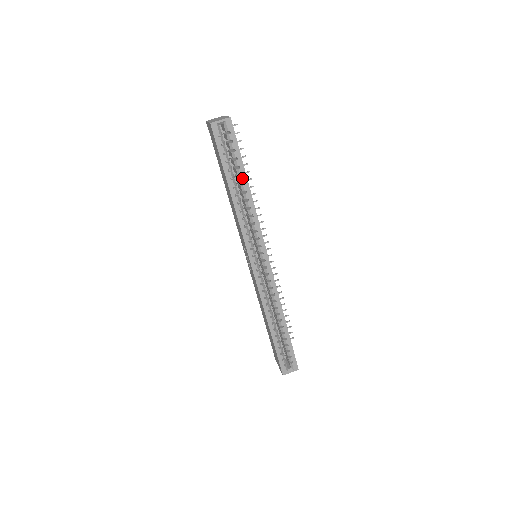
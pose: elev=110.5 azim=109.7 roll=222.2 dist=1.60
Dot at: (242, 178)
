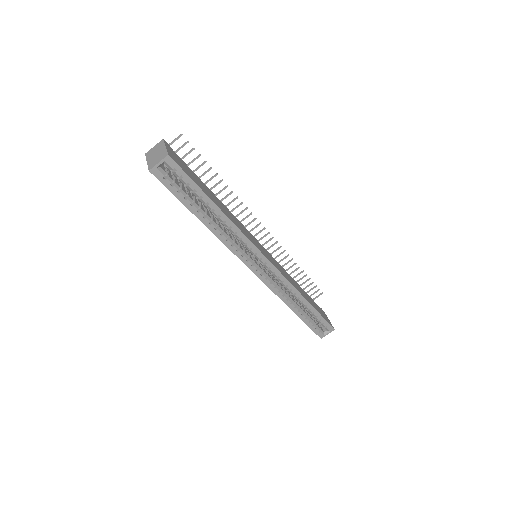
Dot at: (209, 205)
